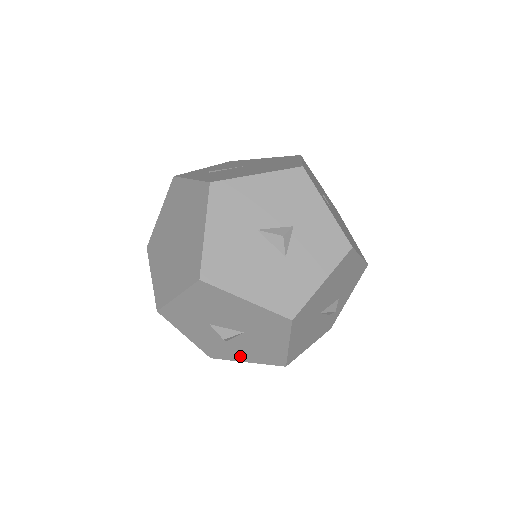
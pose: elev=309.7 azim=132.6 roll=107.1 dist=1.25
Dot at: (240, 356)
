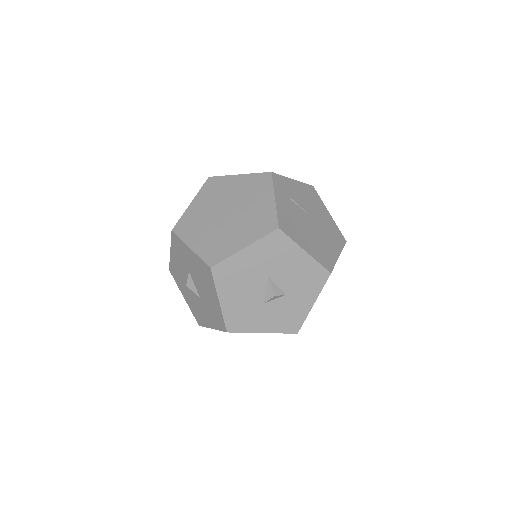
Dot at: (184, 293)
